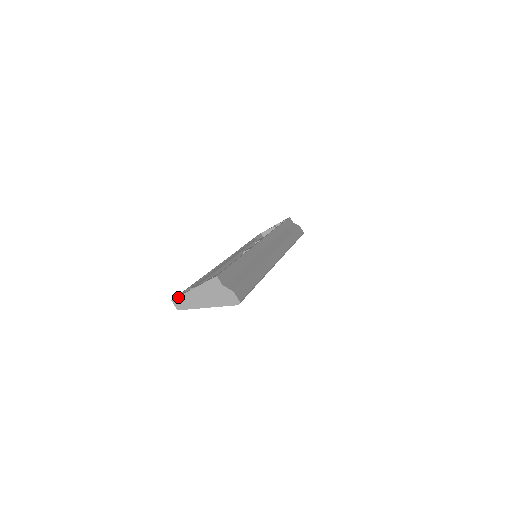
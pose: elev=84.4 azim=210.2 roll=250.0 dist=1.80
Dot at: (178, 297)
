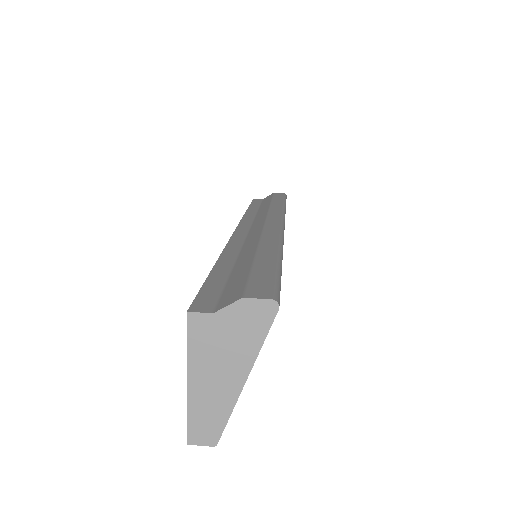
Dot at: (188, 426)
